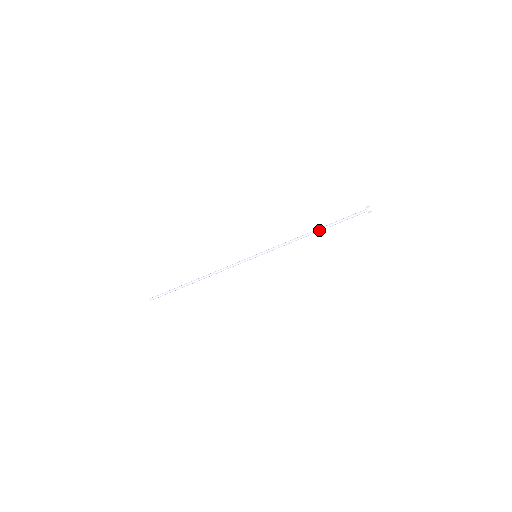
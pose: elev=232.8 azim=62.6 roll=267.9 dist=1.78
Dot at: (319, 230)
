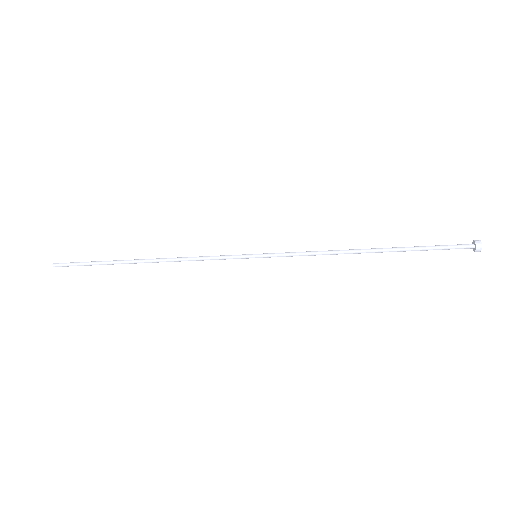
Dot at: (379, 250)
